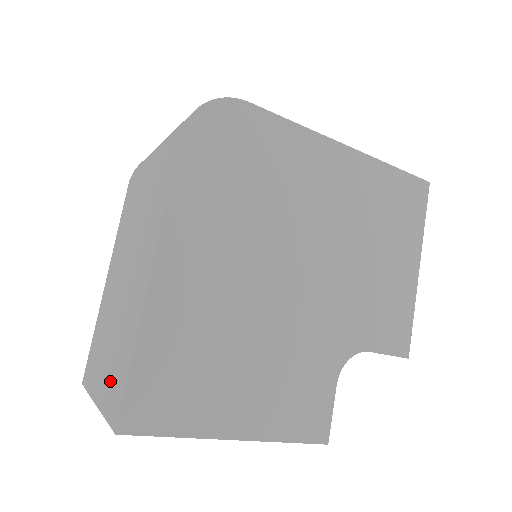
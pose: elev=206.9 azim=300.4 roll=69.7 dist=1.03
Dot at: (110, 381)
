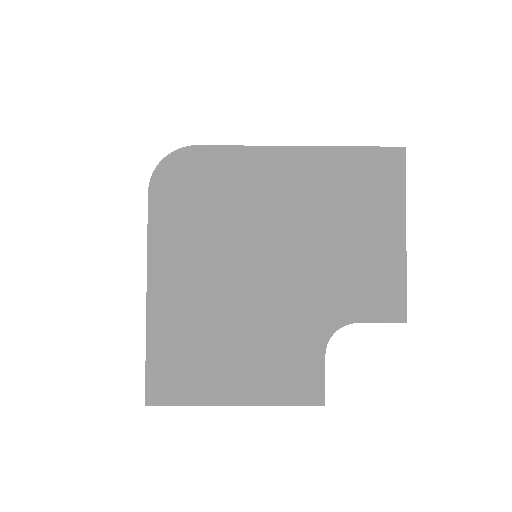
Dot at: occluded
